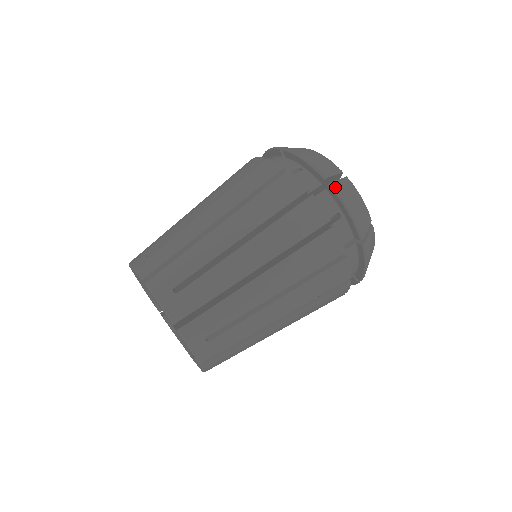
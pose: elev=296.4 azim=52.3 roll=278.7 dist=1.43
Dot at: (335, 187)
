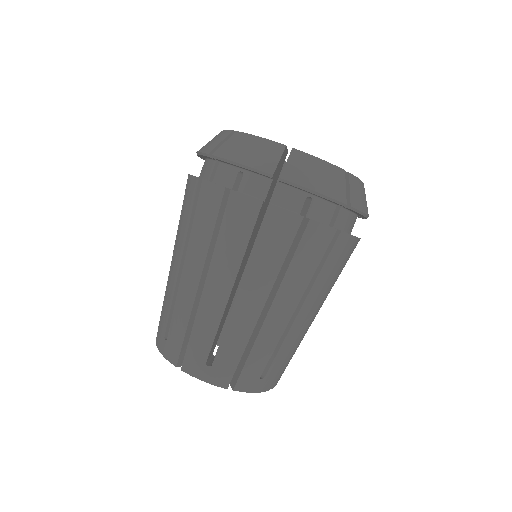
Dot at: (287, 179)
